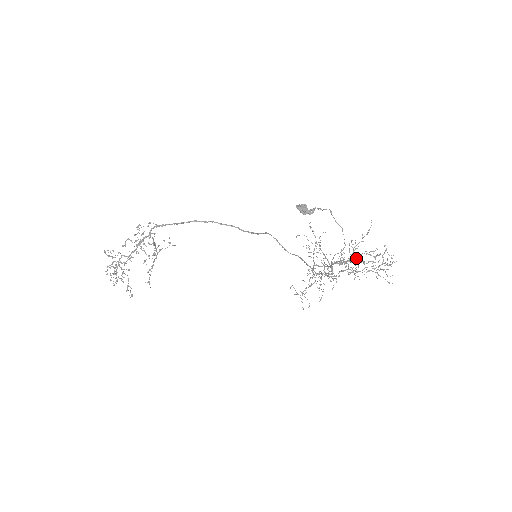
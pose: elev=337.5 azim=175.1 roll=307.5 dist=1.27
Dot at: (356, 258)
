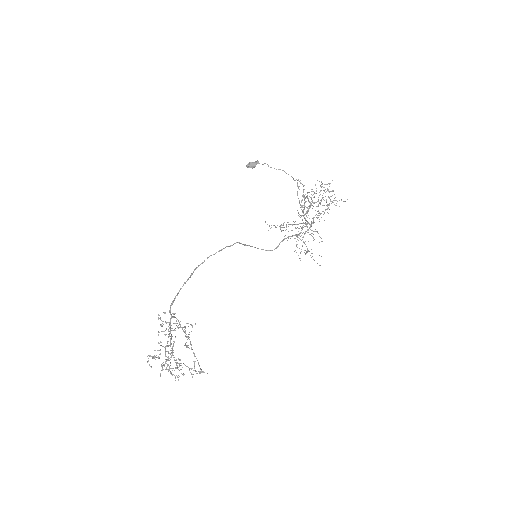
Dot at: occluded
